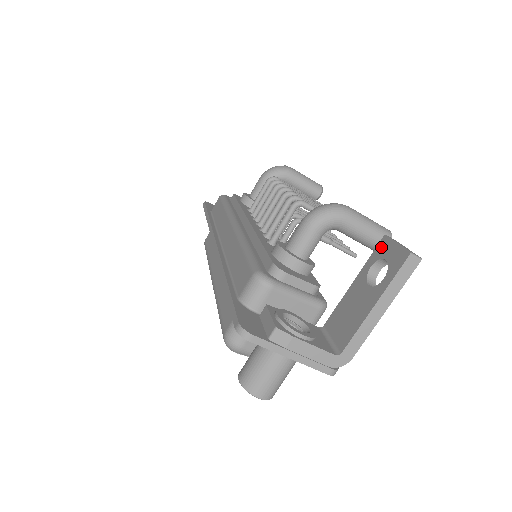
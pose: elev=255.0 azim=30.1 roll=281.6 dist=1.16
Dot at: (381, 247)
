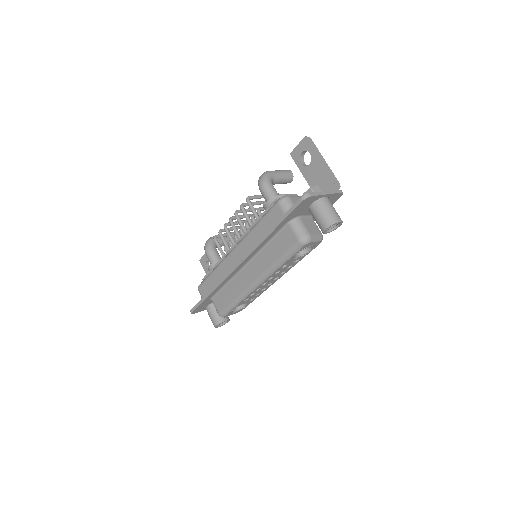
Dot at: (295, 156)
